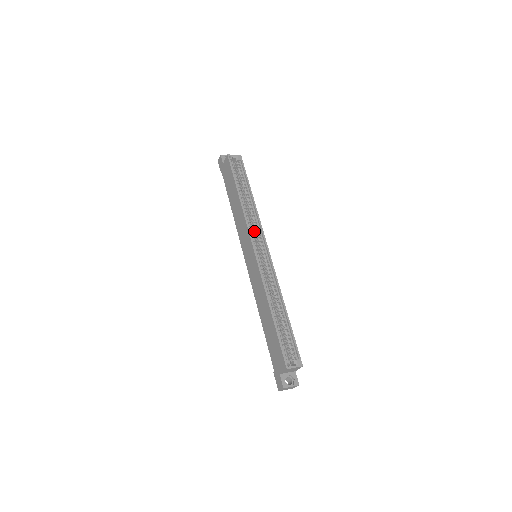
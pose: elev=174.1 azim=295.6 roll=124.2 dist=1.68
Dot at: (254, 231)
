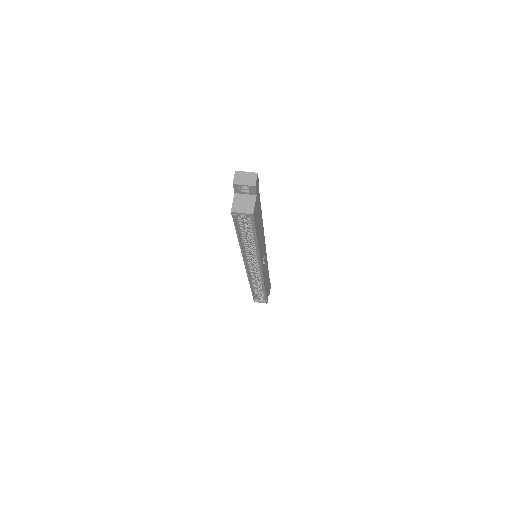
Dot at: occluded
